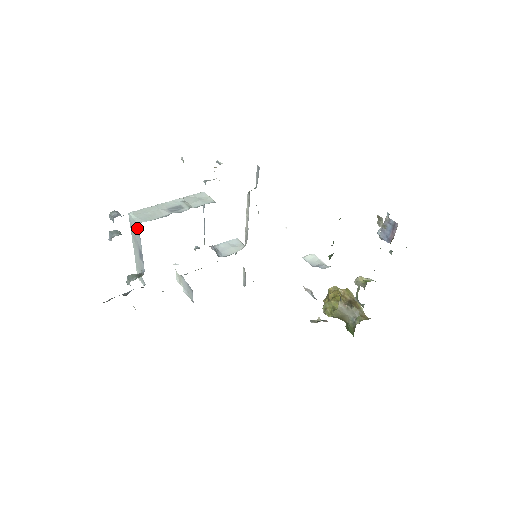
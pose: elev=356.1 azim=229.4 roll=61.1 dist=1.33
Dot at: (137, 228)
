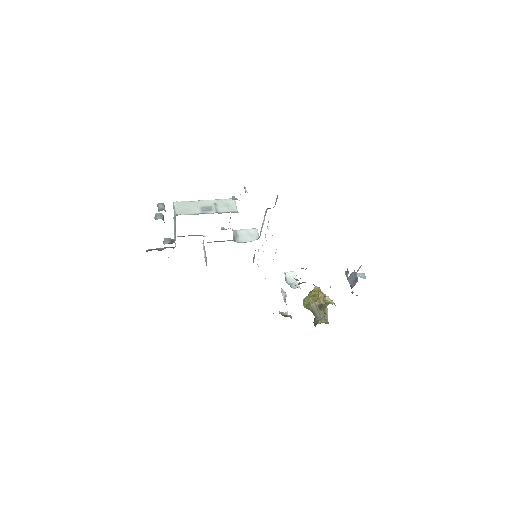
Dot at: (175, 216)
